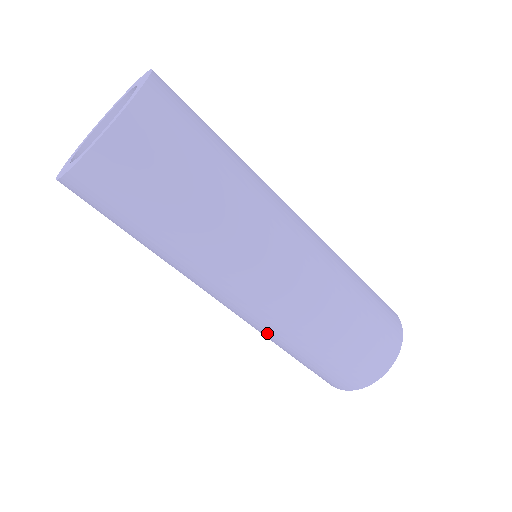
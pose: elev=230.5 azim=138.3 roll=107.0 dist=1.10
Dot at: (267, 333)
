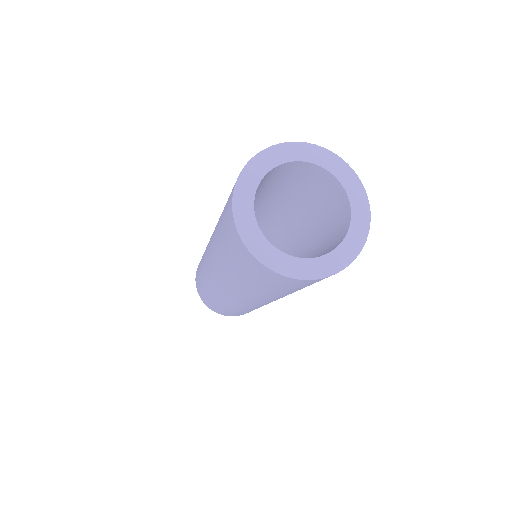
Dot at: (258, 307)
